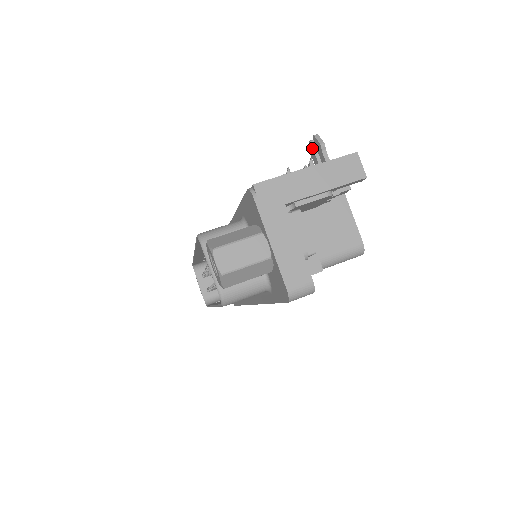
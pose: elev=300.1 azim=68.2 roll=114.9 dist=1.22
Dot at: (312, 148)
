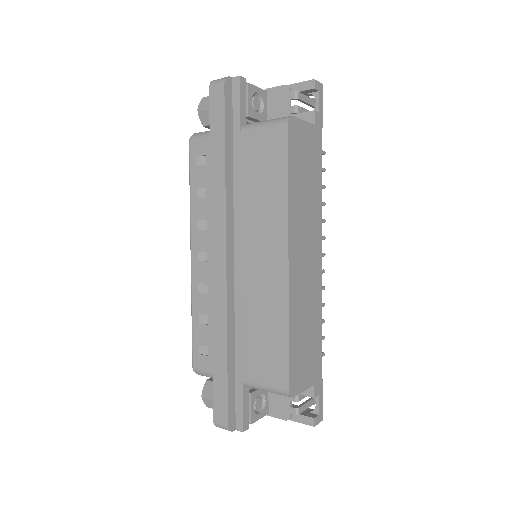
Dot at: occluded
